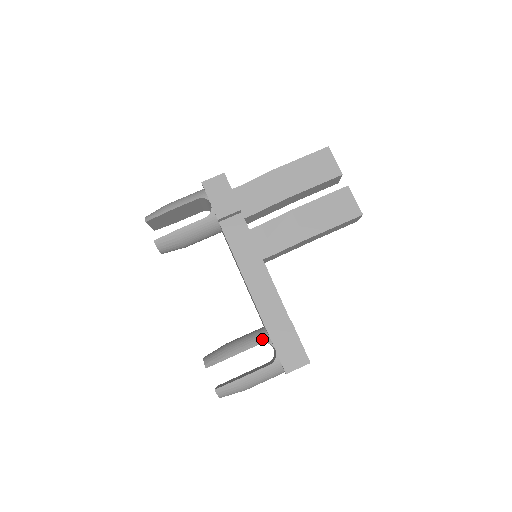
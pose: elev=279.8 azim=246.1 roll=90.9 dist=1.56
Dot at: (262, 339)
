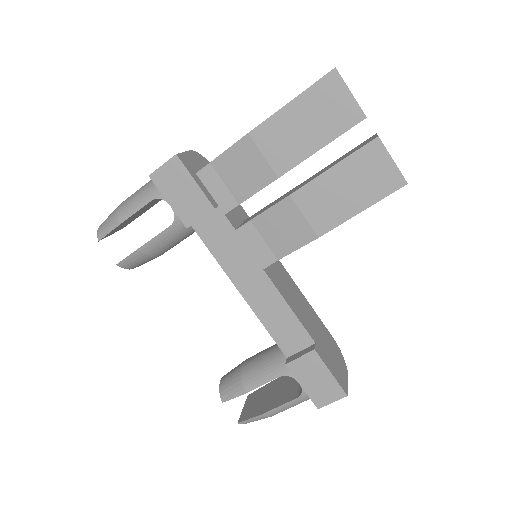
Dot at: (281, 370)
